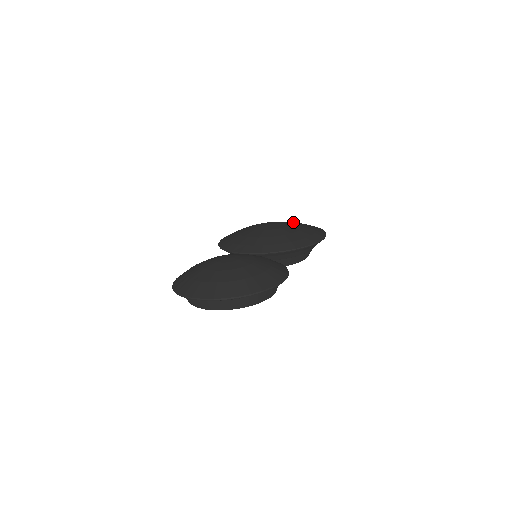
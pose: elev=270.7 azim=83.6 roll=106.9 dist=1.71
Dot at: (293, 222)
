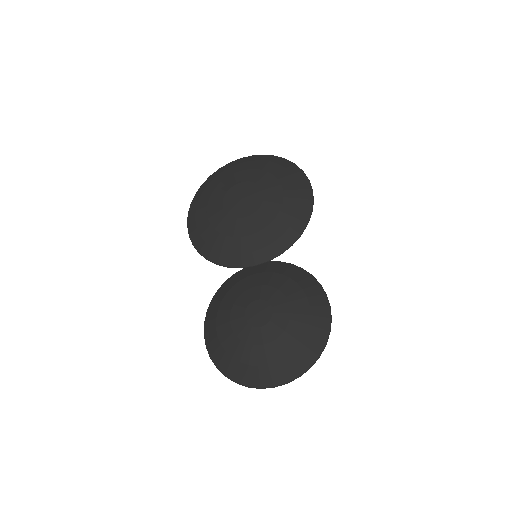
Dot at: (259, 173)
